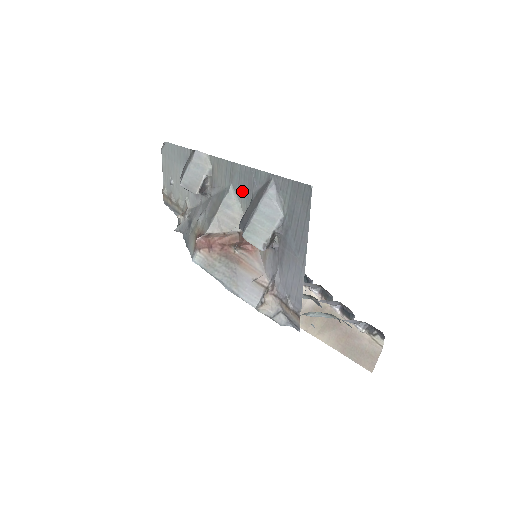
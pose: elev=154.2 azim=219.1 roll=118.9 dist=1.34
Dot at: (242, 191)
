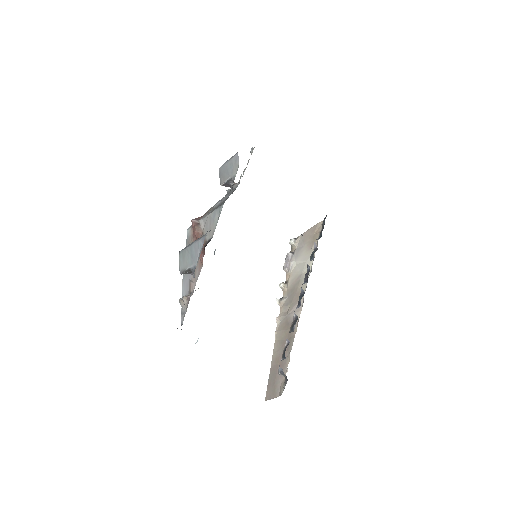
Dot at: occluded
